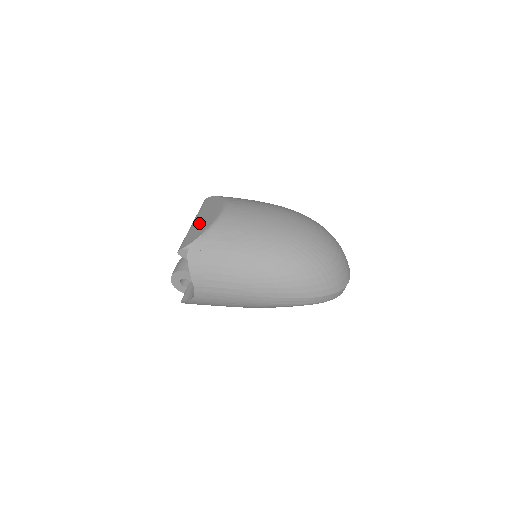
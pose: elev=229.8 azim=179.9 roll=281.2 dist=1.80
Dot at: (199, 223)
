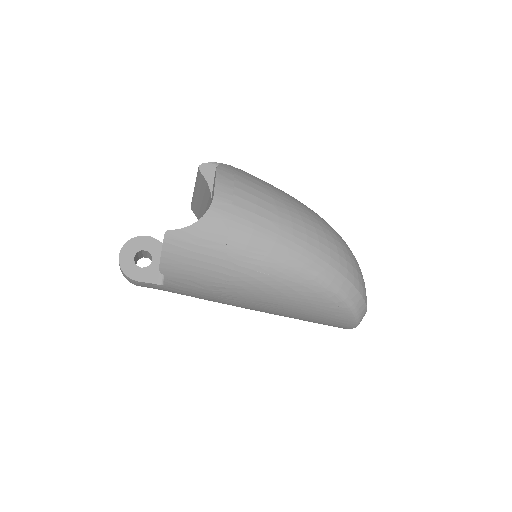
Dot at: occluded
